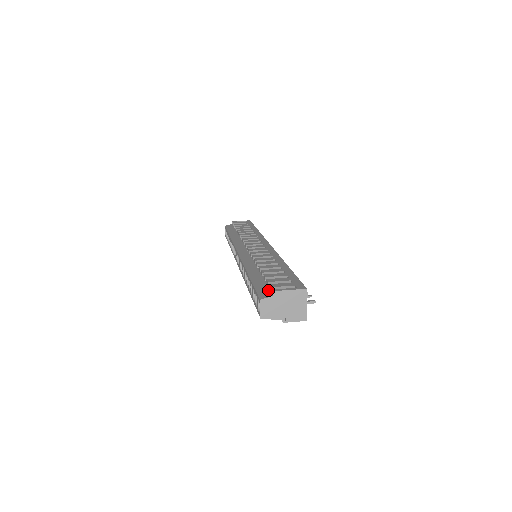
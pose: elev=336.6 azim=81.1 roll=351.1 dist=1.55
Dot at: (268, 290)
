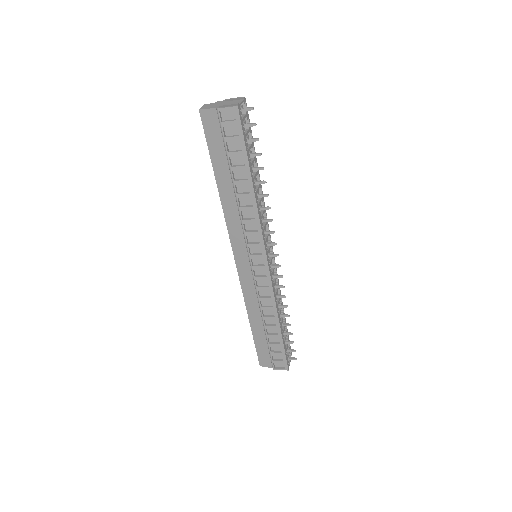
Dot at: occluded
